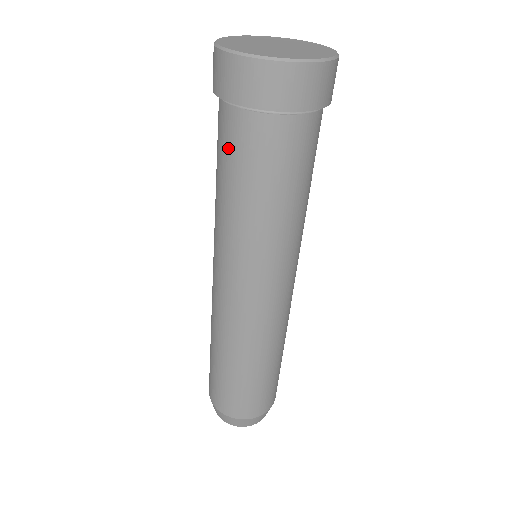
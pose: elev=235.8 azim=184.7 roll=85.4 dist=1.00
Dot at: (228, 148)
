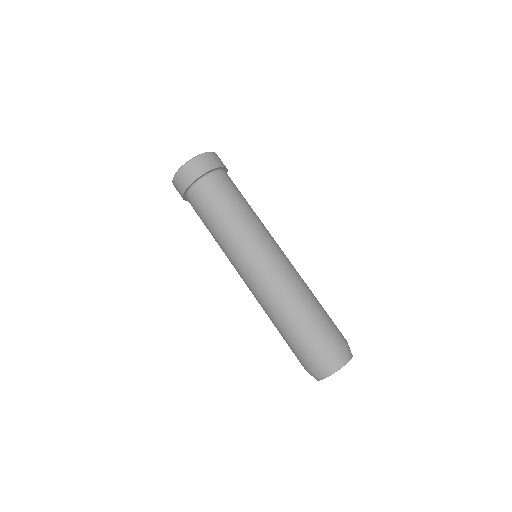
Dot at: (197, 214)
